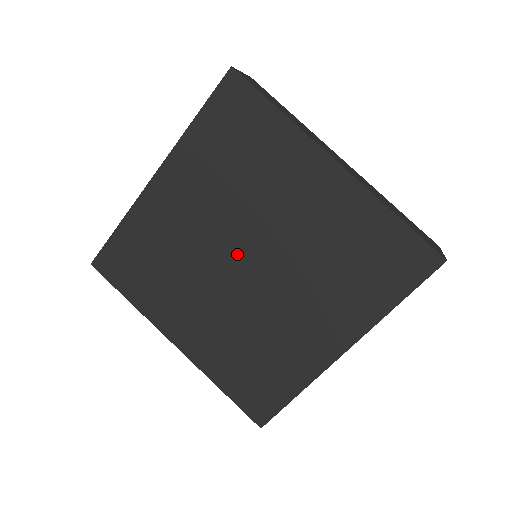
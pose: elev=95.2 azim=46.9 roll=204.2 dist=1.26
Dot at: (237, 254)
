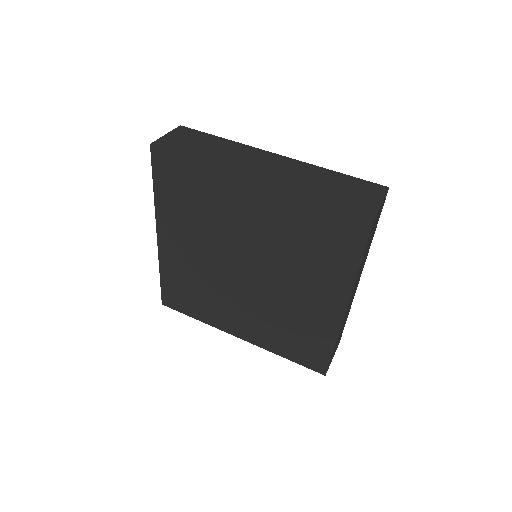
Dot at: (235, 267)
